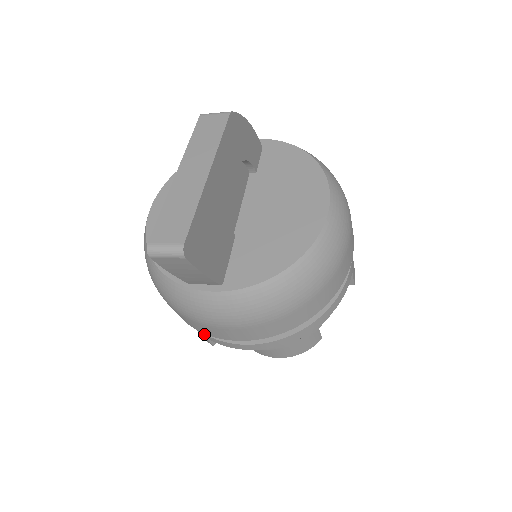
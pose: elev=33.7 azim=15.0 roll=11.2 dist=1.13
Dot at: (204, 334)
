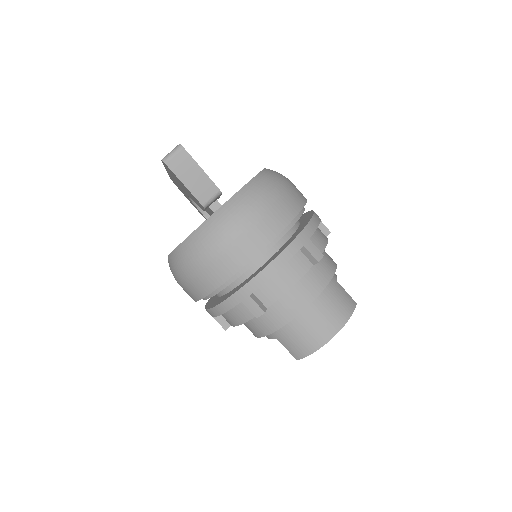
Dot at: (246, 286)
